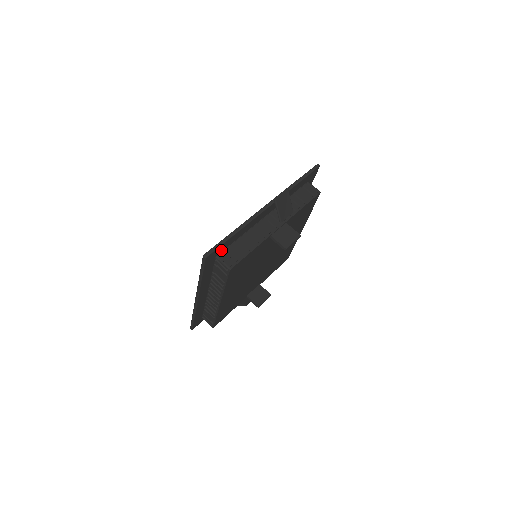
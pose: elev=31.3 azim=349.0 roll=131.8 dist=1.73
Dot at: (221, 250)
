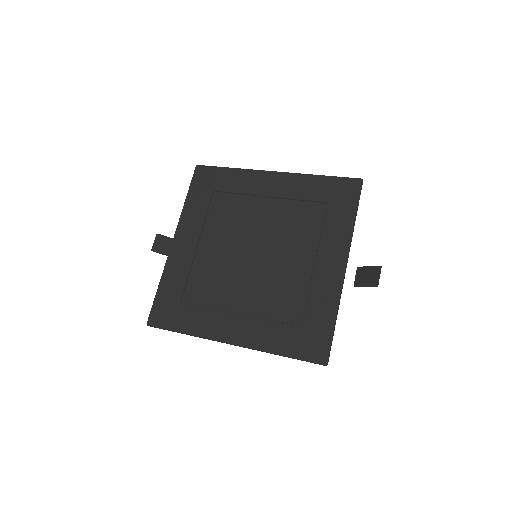
Dot at: (319, 337)
